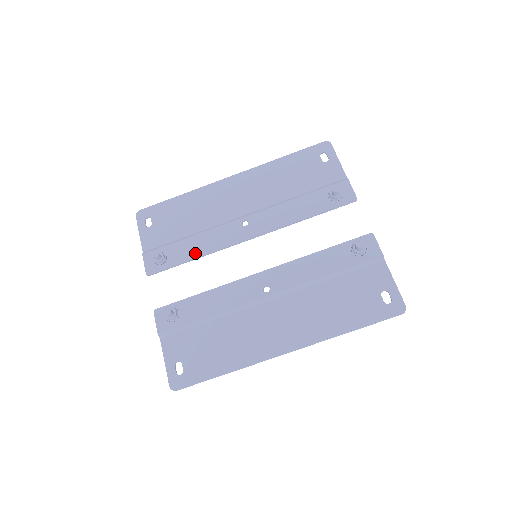
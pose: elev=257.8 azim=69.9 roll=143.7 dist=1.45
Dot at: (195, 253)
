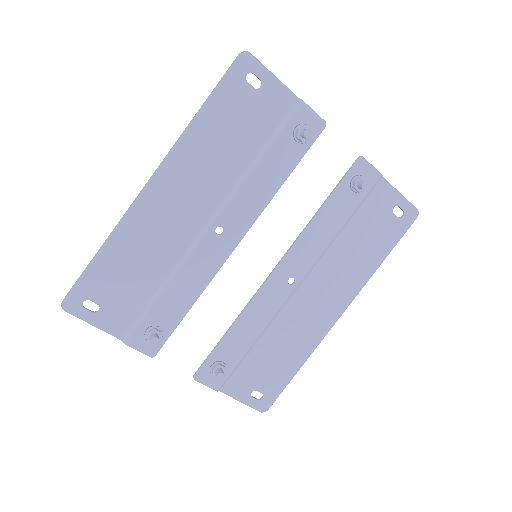
Dot at: (188, 300)
